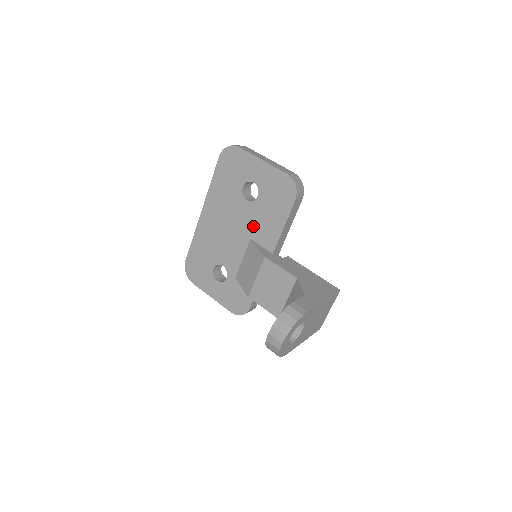
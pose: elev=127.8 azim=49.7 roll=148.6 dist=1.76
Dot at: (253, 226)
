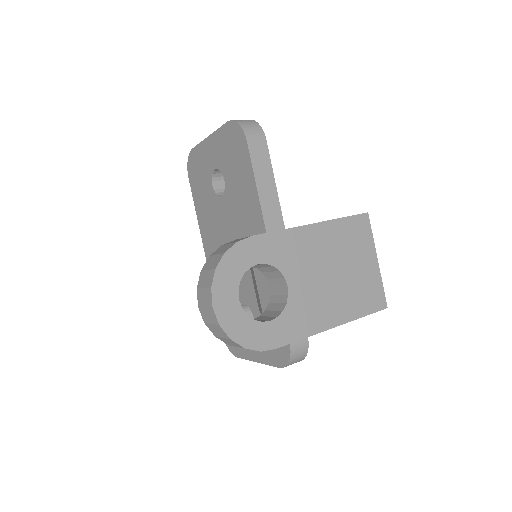
Dot at: (238, 221)
